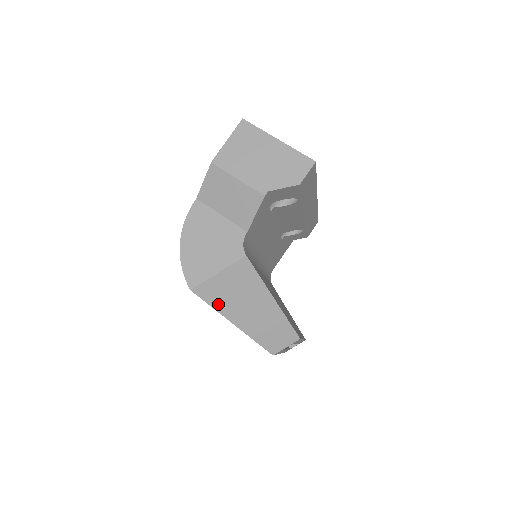
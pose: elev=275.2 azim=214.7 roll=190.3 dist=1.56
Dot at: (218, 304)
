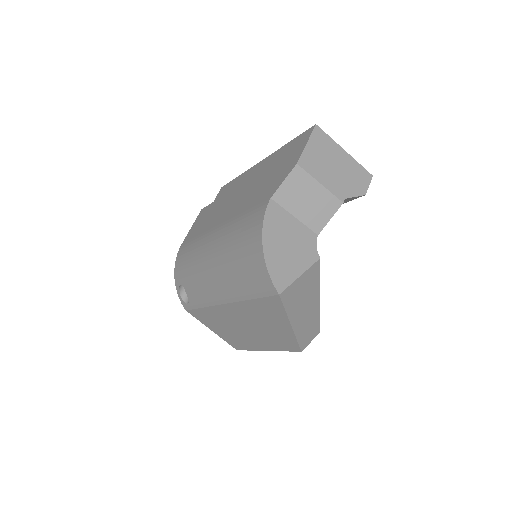
Dot at: (290, 307)
